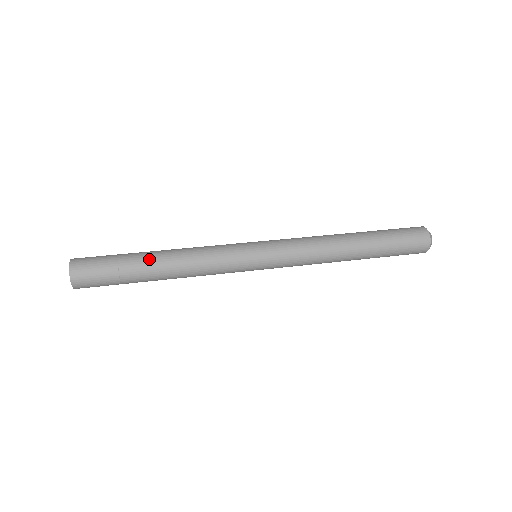
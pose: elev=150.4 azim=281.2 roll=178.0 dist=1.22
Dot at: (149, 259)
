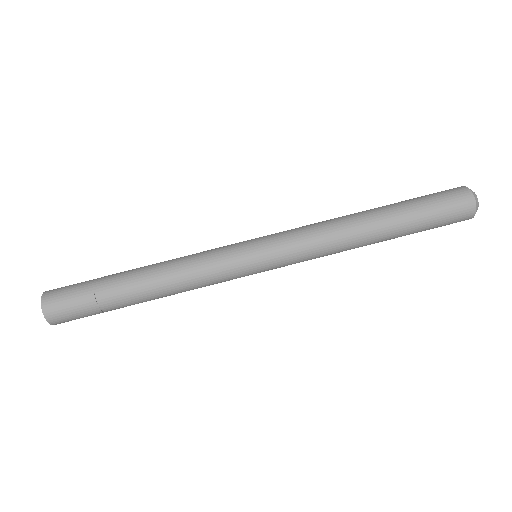
Dot at: (131, 293)
